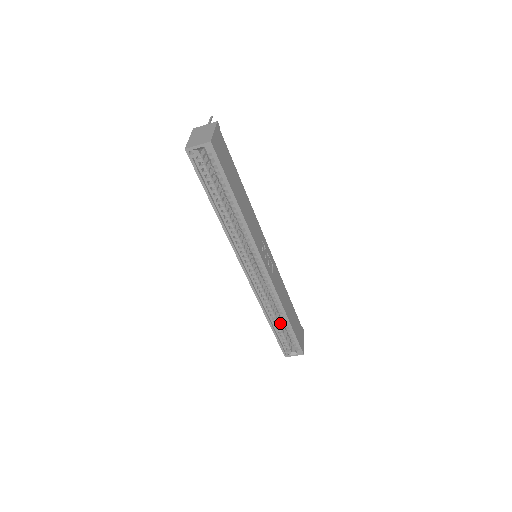
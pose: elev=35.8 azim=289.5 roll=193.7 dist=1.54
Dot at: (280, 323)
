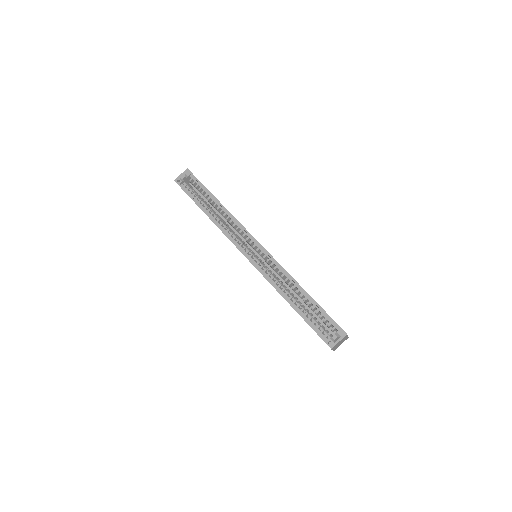
Dot at: (305, 309)
